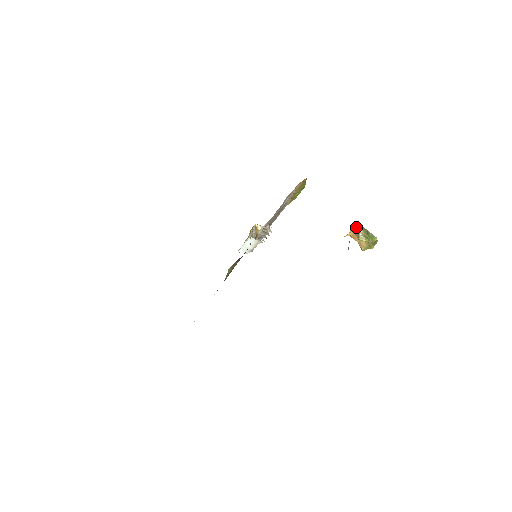
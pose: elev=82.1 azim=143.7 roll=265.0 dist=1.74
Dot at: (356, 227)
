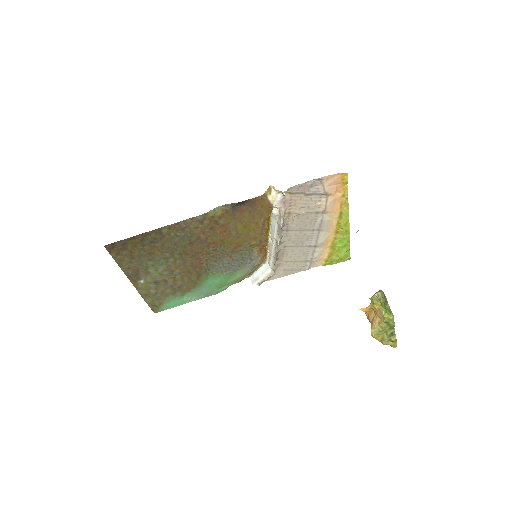
Dot at: occluded
